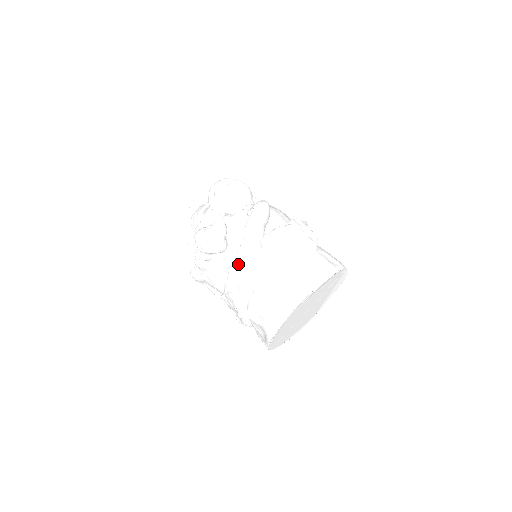
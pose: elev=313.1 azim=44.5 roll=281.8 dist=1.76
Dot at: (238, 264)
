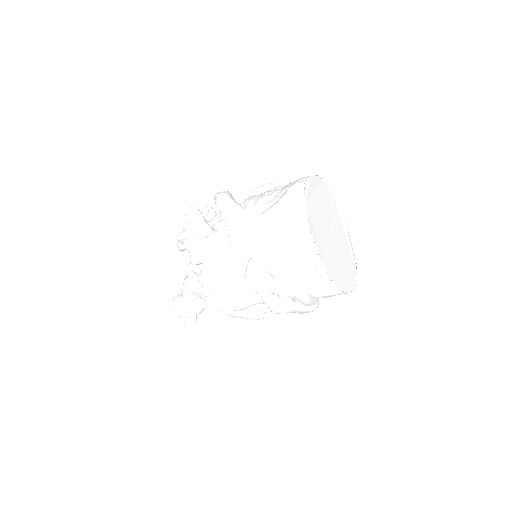
Dot at: (232, 230)
